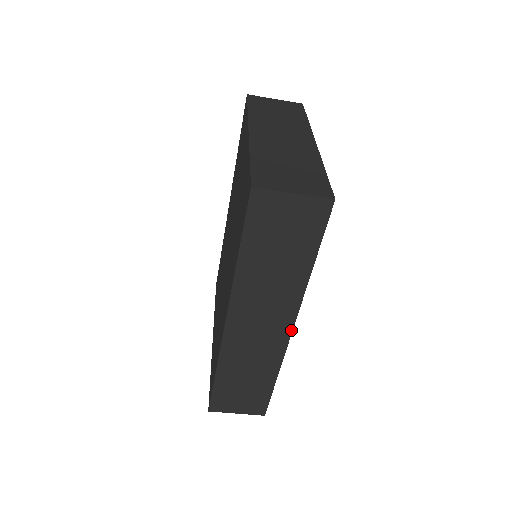
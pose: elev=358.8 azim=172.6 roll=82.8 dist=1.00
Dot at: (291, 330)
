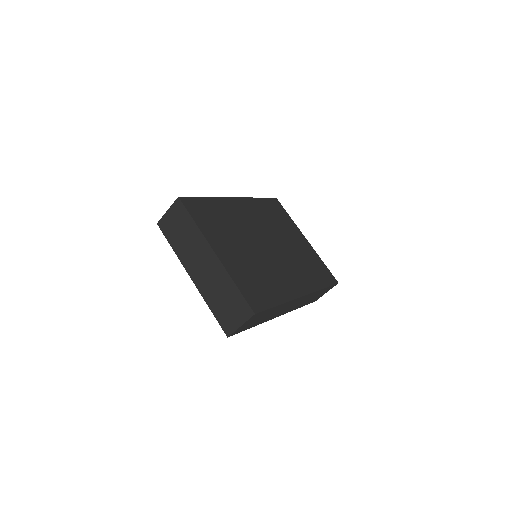
Dot at: (303, 296)
